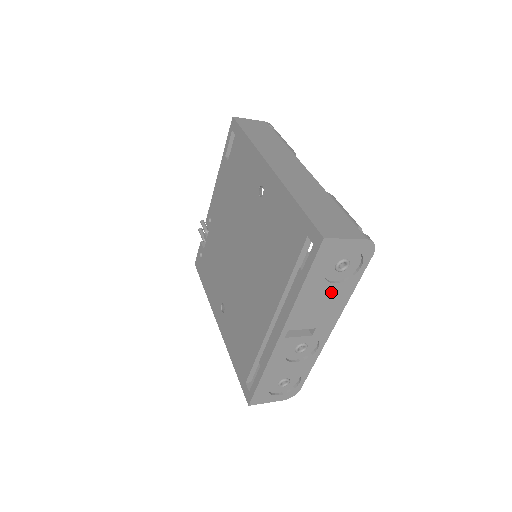
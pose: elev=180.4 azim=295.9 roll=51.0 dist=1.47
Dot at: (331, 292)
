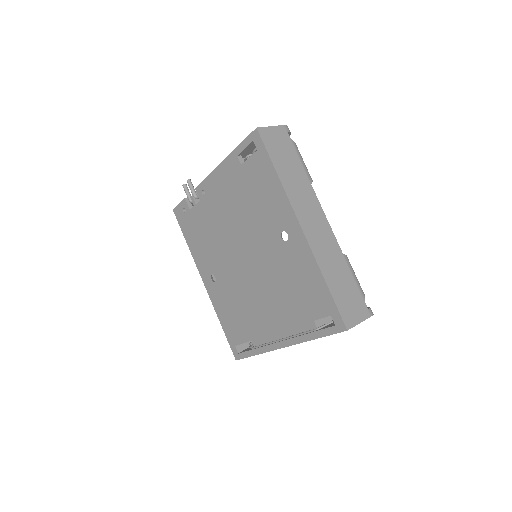
Dot at: occluded
